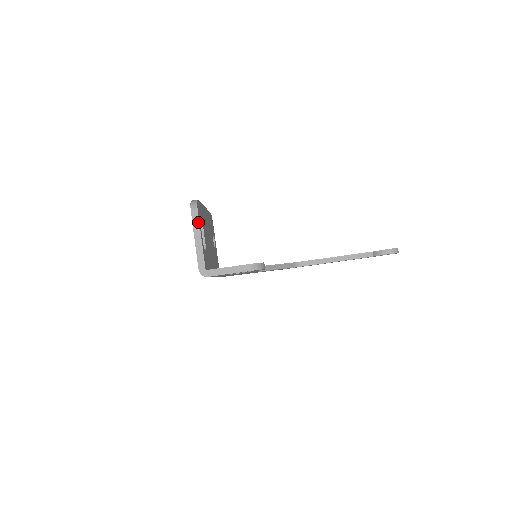
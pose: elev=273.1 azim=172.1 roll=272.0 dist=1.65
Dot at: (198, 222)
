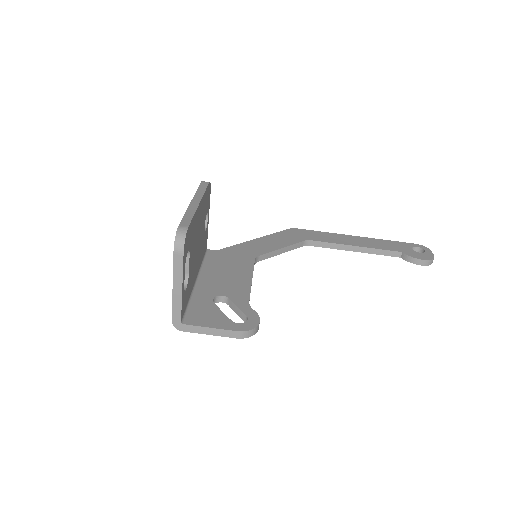
Dot at: (181, 268)
